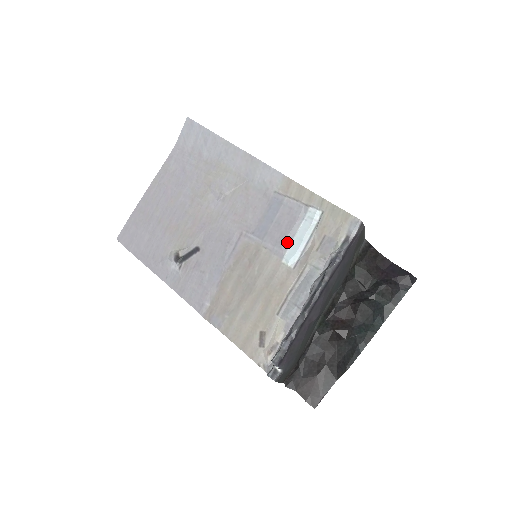
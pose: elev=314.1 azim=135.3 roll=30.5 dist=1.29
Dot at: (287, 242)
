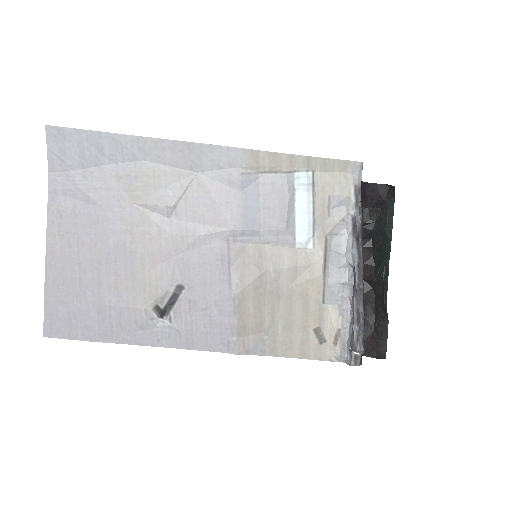
Dot at: (290, 224)
